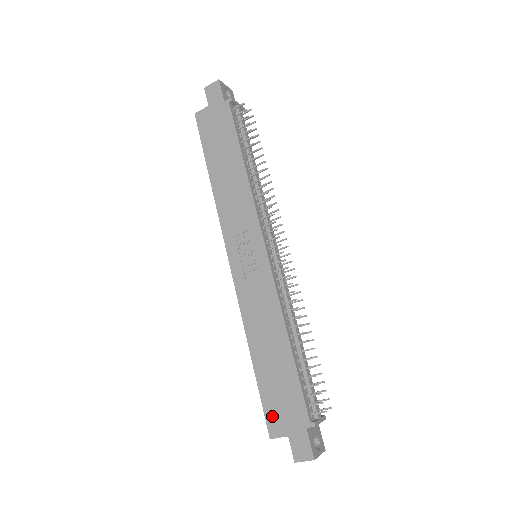
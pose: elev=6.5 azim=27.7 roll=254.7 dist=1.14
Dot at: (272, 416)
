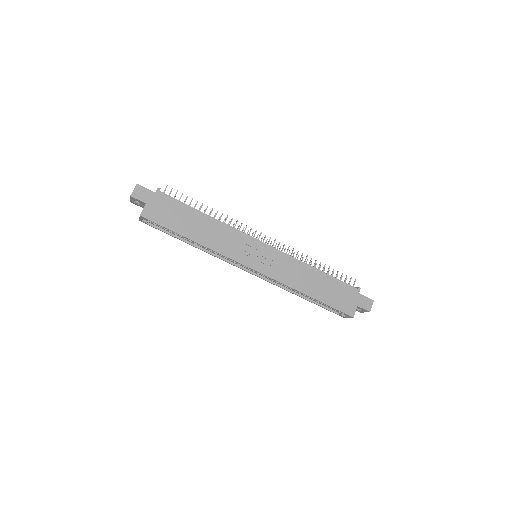
Dot at: (344, 308)
